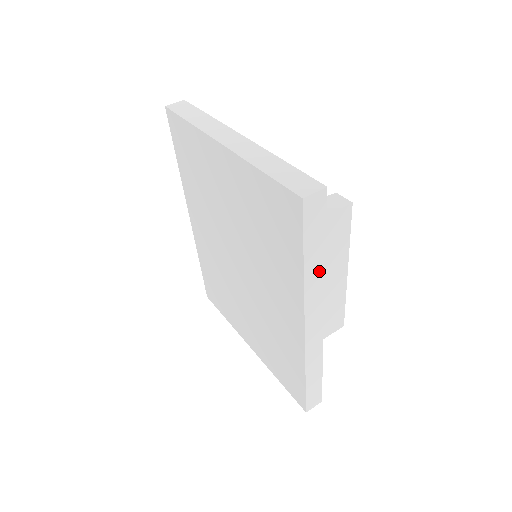
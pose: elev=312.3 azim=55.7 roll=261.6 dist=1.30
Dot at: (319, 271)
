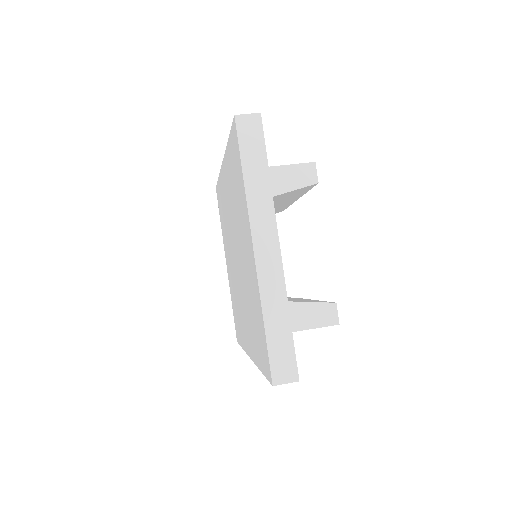
Dot at: occluded
